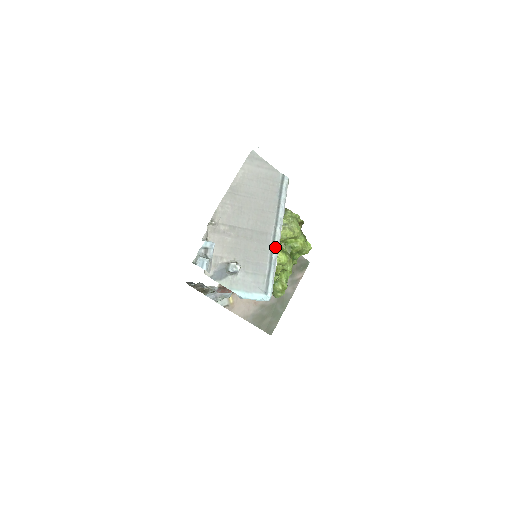
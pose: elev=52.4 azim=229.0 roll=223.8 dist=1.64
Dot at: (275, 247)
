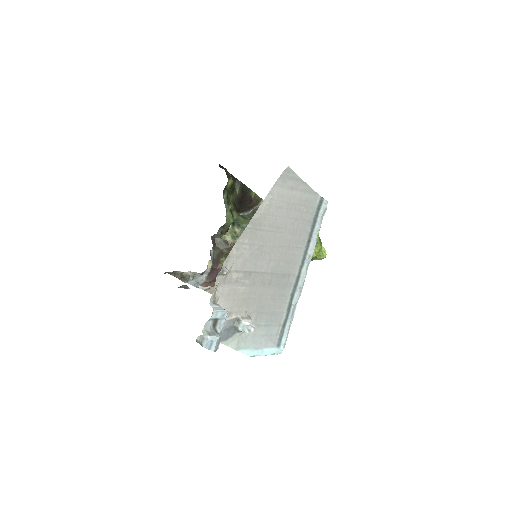
Dot at: (297, 291)
